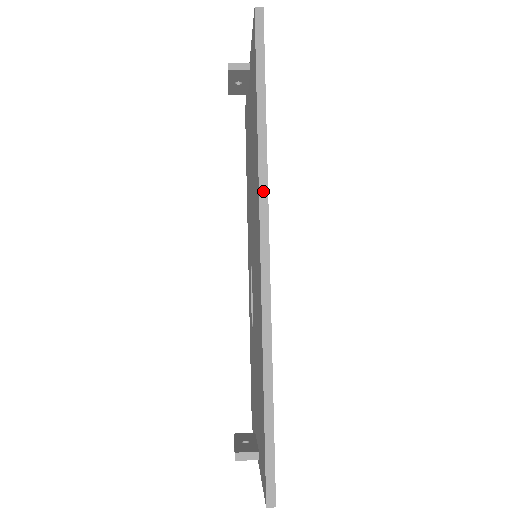
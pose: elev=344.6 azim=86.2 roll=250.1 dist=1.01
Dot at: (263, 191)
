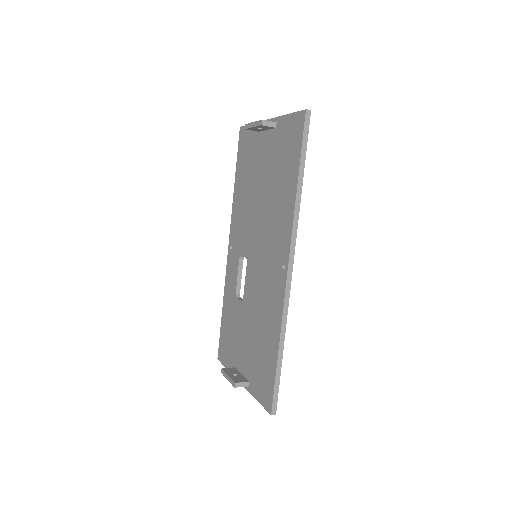
Dot at: (294, 234)
